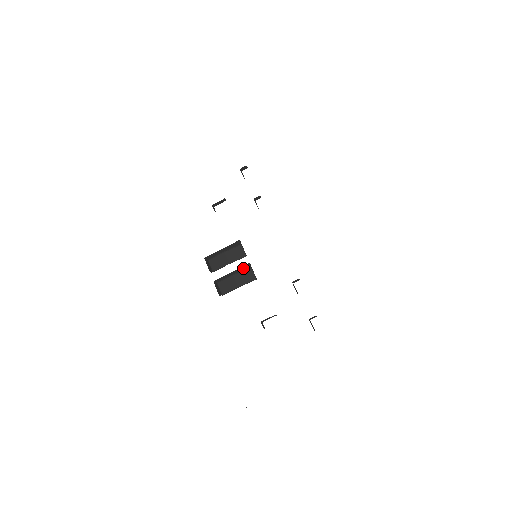
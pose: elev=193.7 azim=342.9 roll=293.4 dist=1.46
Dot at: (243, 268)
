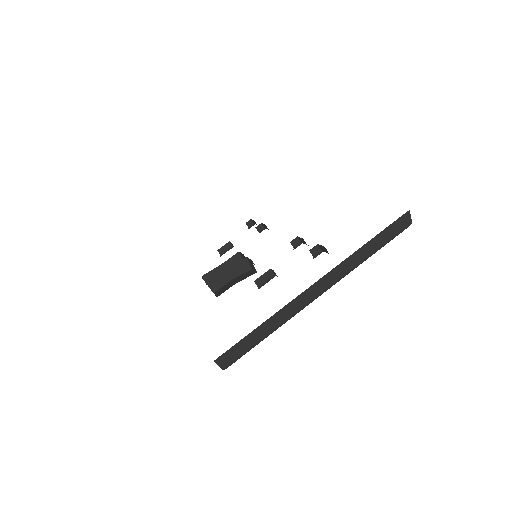
Dot at: (241, 268)
